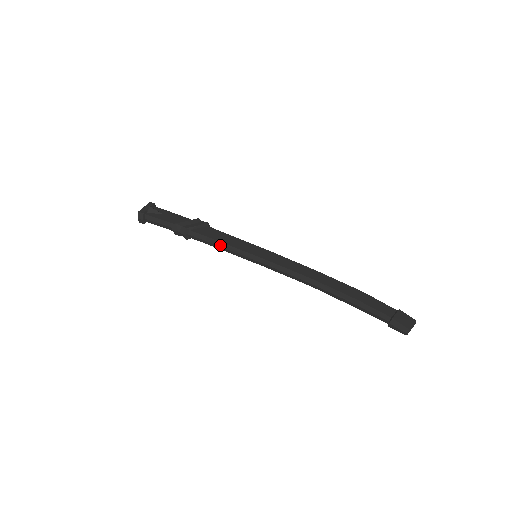
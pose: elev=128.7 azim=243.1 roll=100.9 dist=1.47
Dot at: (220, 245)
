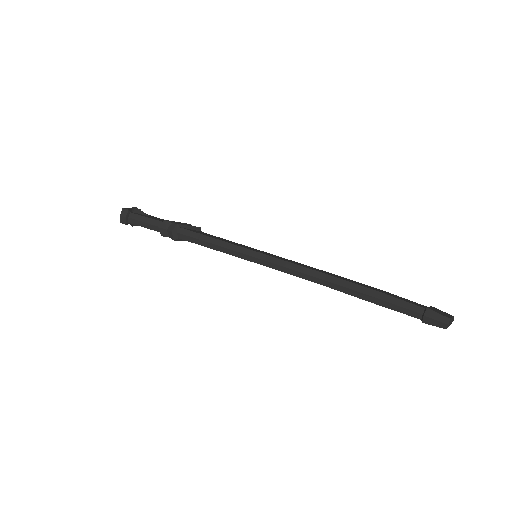
Dot at: (215, 242)
